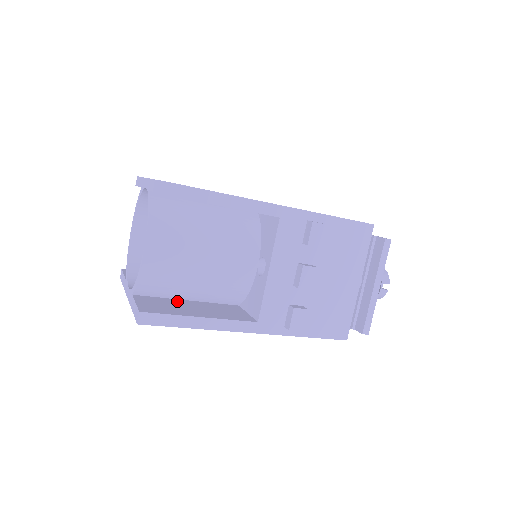
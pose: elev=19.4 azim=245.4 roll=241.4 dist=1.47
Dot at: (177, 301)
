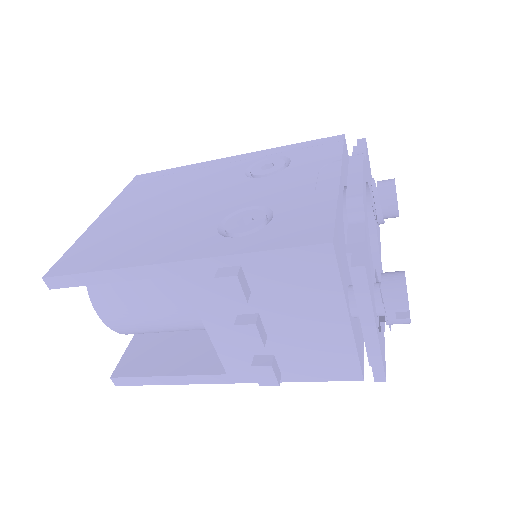
Dot at: (171, 336)
